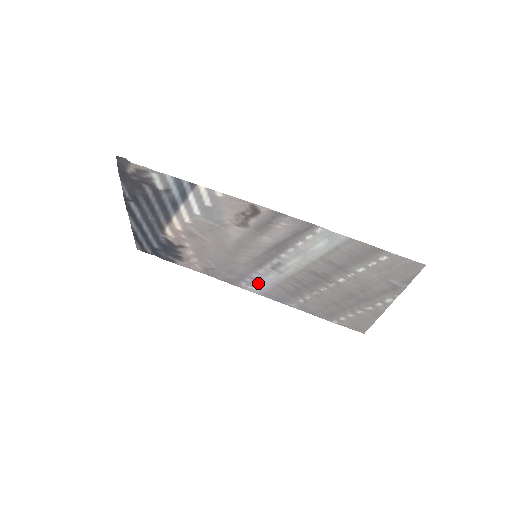
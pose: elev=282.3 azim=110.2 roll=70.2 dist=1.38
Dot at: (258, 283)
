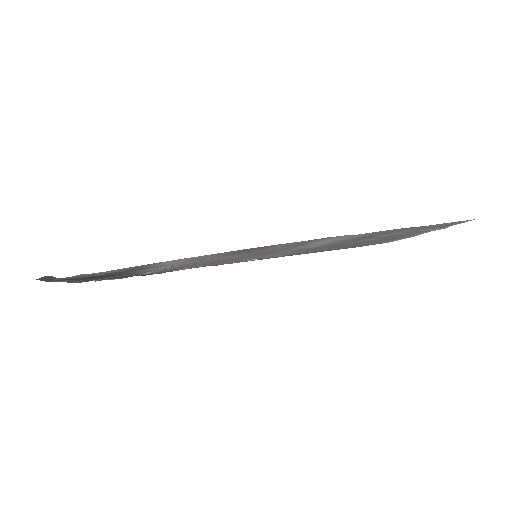
Dot at: occluded
